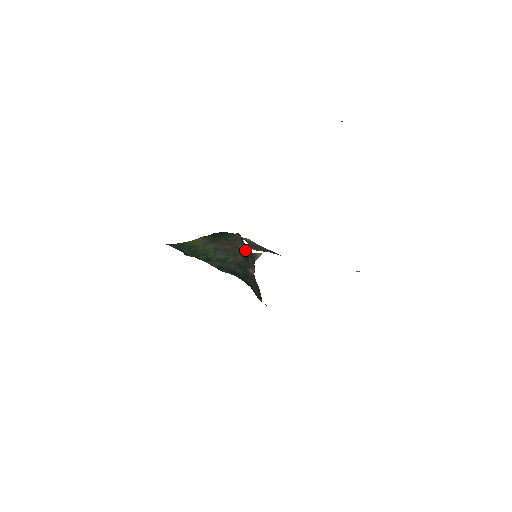
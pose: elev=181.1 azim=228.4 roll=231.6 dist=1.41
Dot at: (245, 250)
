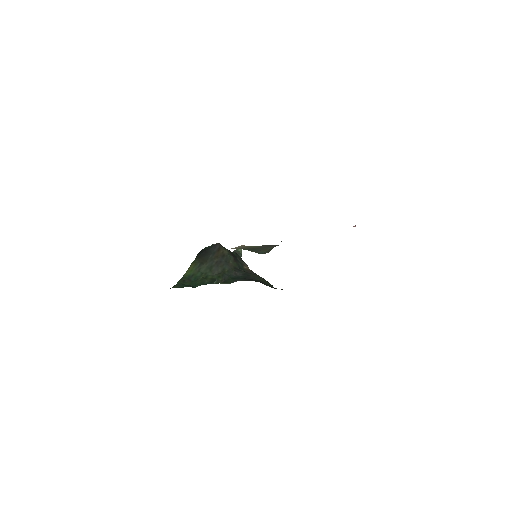
Dot at: (230, 253)
